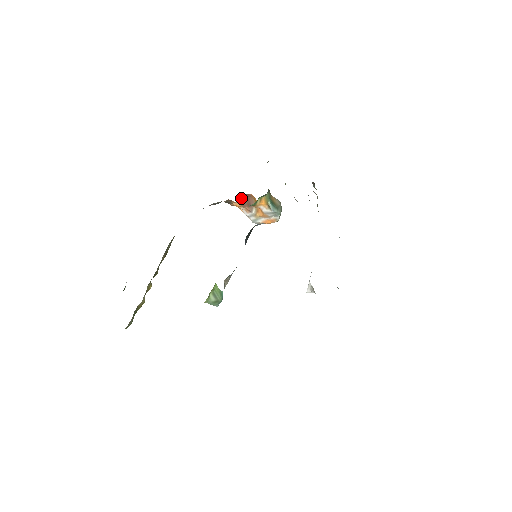
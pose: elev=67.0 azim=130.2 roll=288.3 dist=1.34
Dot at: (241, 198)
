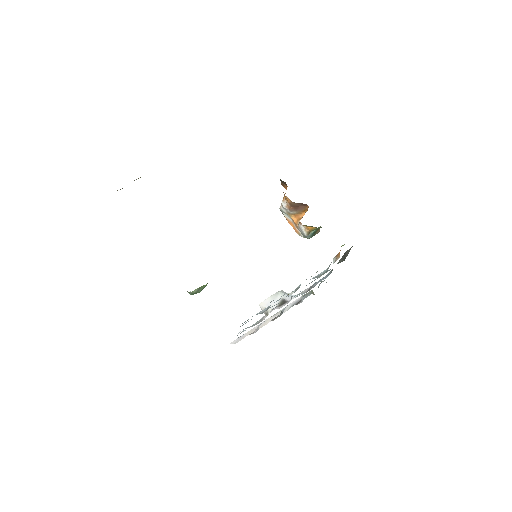
Dot at: occluded
